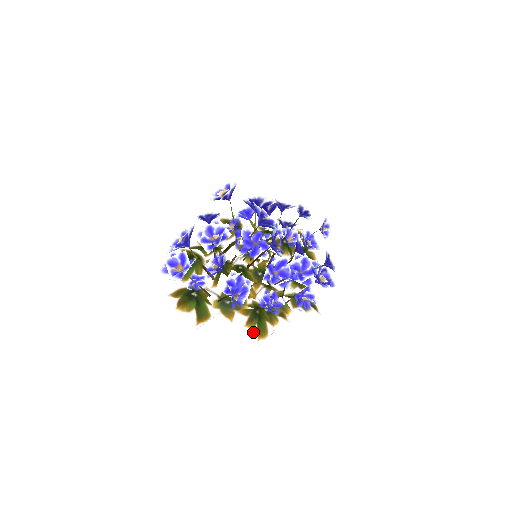
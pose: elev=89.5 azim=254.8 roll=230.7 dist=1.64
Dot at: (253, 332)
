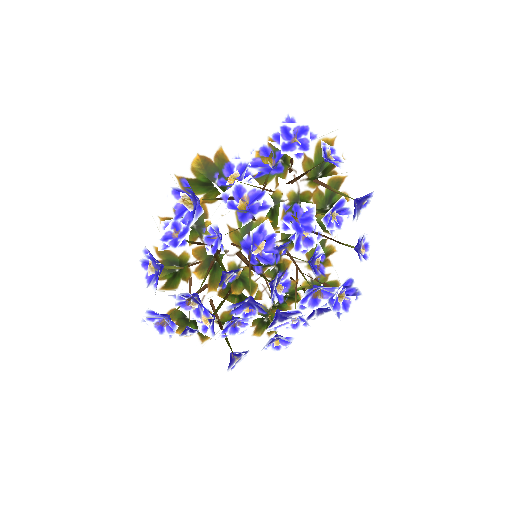
Dot at: (262, 336)
